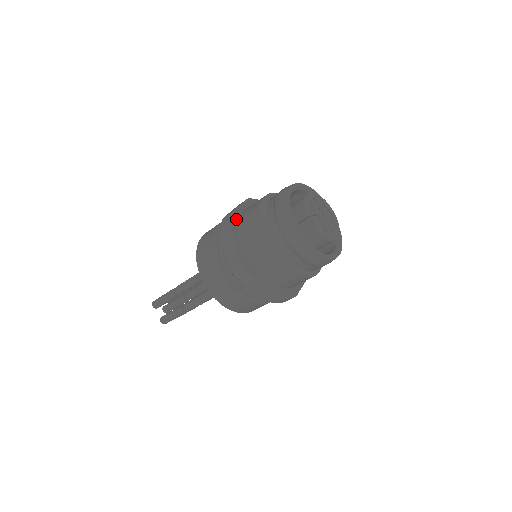
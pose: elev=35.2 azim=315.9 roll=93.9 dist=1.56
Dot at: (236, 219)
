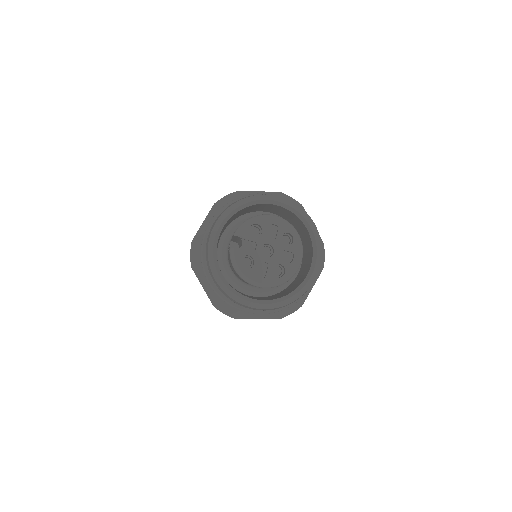
Dot at: occluded
